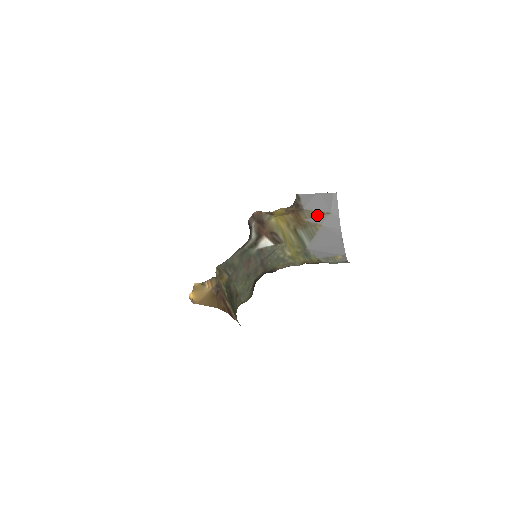
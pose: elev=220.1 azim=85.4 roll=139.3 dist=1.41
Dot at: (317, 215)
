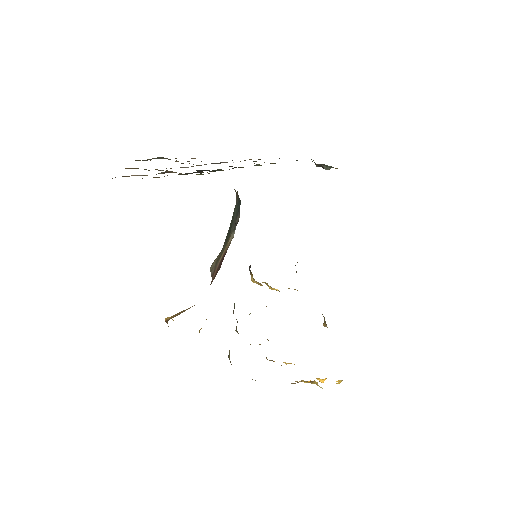
Dot at: occluded
